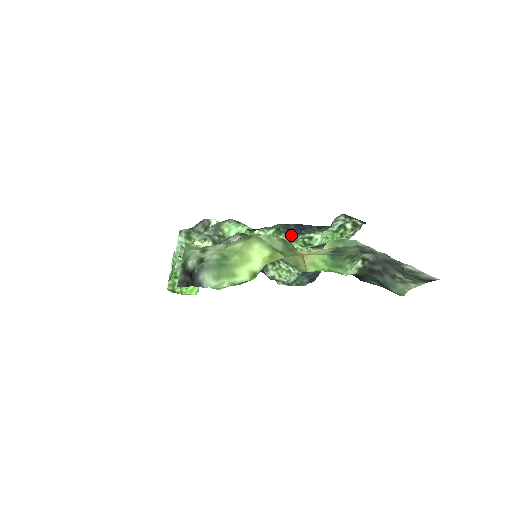
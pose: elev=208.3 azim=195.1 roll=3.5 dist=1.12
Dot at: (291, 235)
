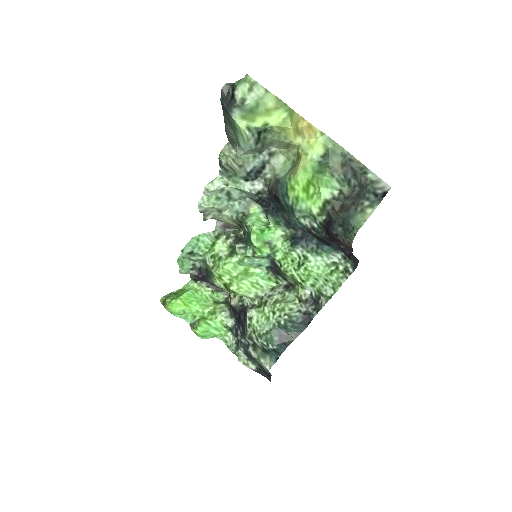
Dot at: (293, 243)
